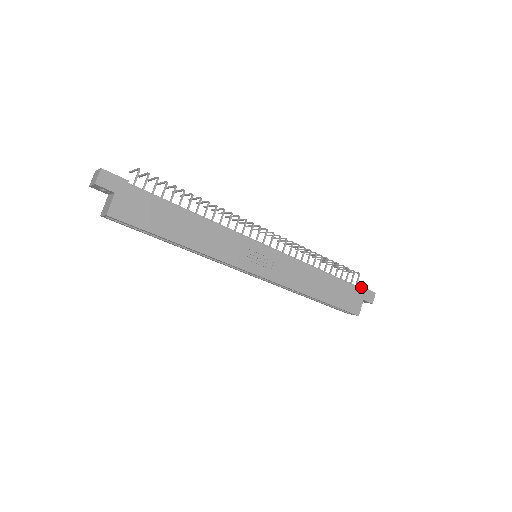
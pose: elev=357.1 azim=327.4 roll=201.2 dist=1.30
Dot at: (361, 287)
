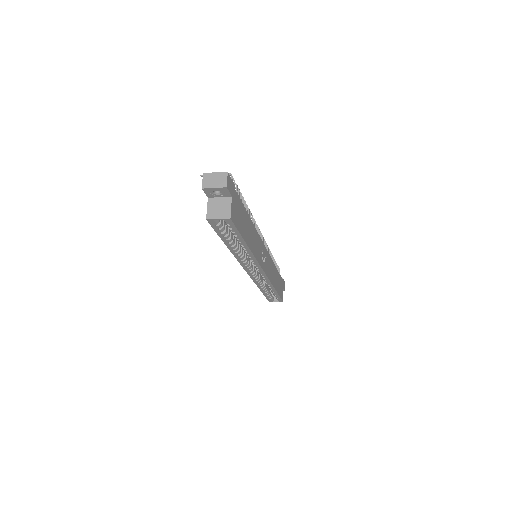
Dot at: (282, 279)
